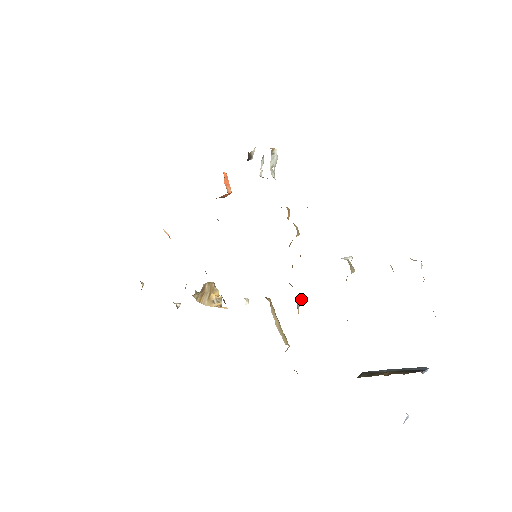
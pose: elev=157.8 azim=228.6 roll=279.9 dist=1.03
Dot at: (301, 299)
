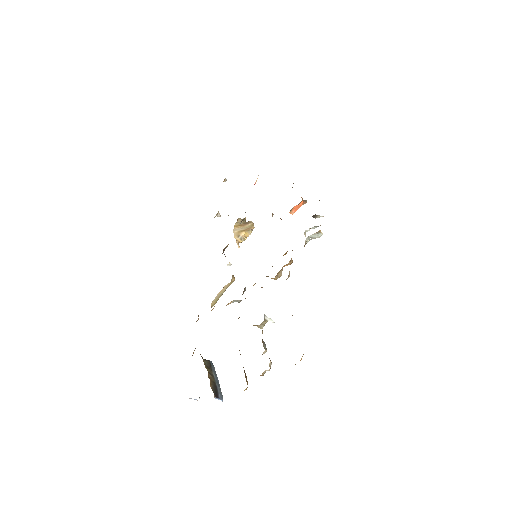
Dot at: (240, 301)
